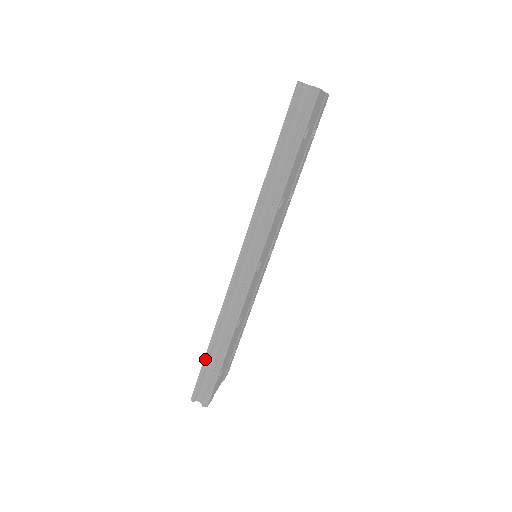
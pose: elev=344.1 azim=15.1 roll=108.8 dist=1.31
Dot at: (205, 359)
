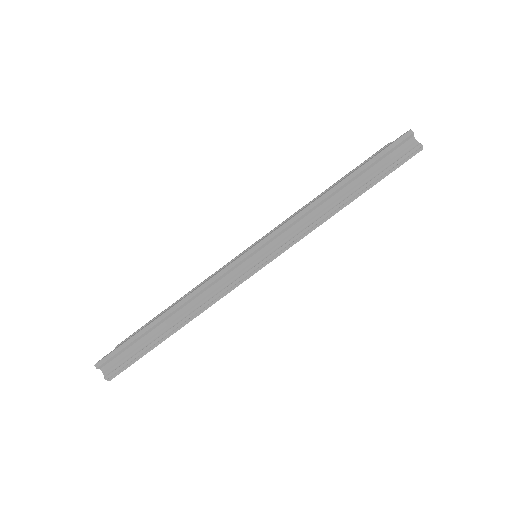
Dot at: (145, 328)
